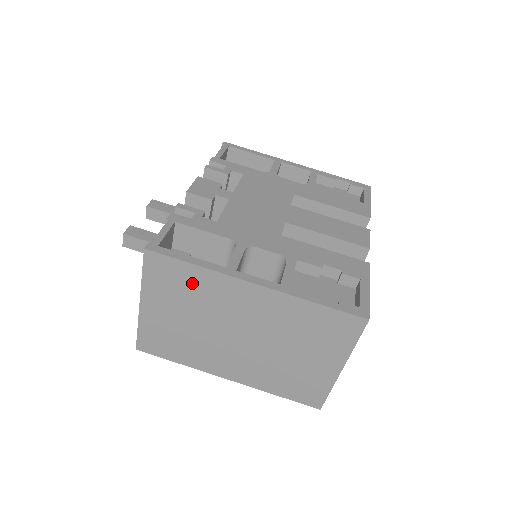
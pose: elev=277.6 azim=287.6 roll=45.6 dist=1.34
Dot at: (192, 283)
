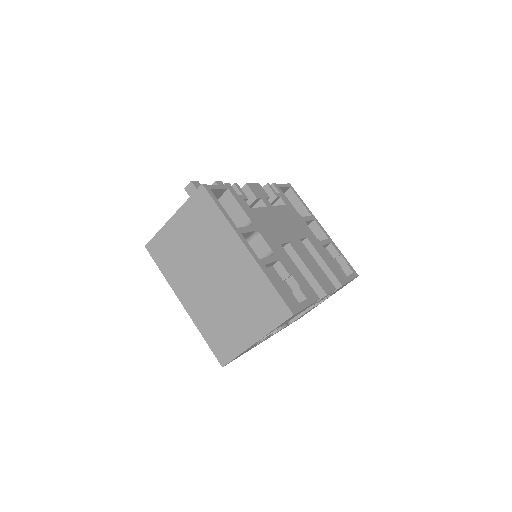
Dot at: (212, 223)
